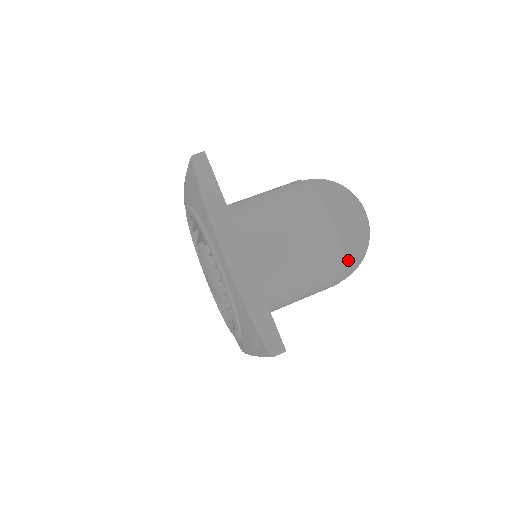
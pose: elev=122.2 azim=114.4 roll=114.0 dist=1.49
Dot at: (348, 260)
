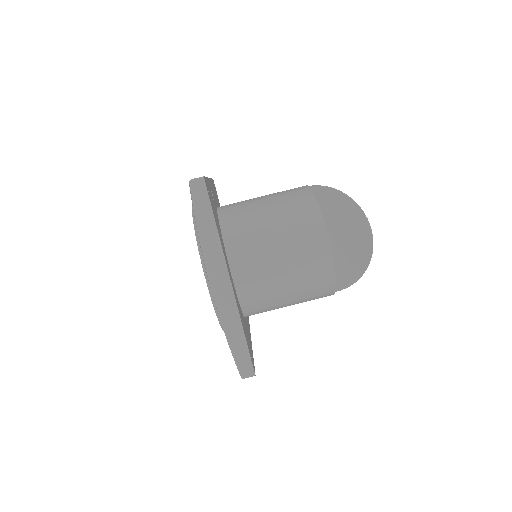
Dot at: (346, 275)
